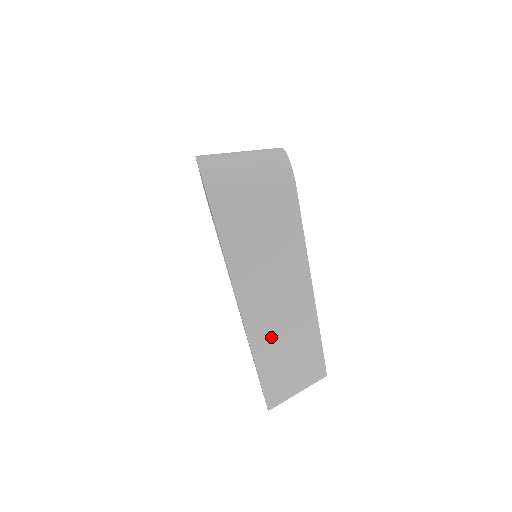
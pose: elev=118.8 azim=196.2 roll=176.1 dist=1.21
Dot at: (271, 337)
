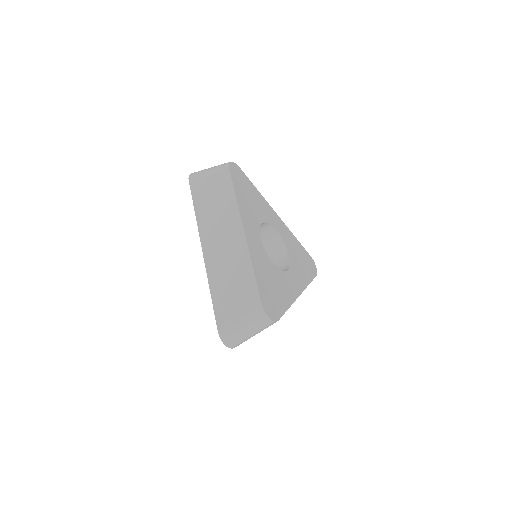
Dot at: (219, 266)
